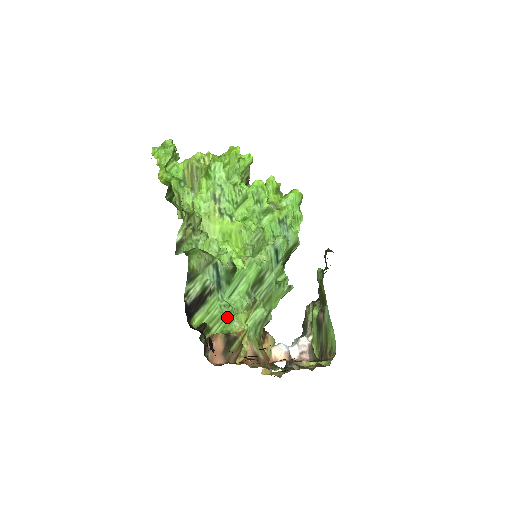
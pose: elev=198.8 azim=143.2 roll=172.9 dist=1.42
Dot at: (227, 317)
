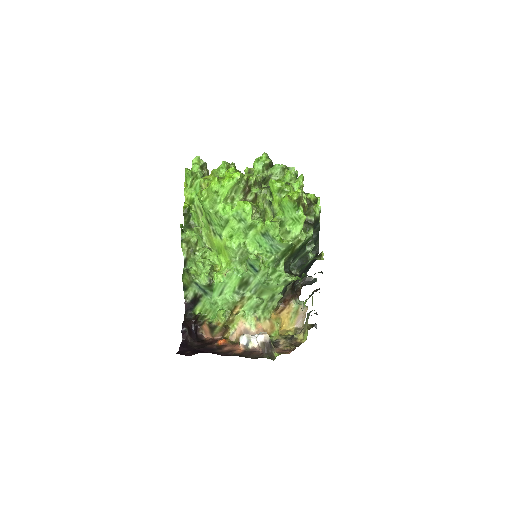
Dot at: (215, 310)
